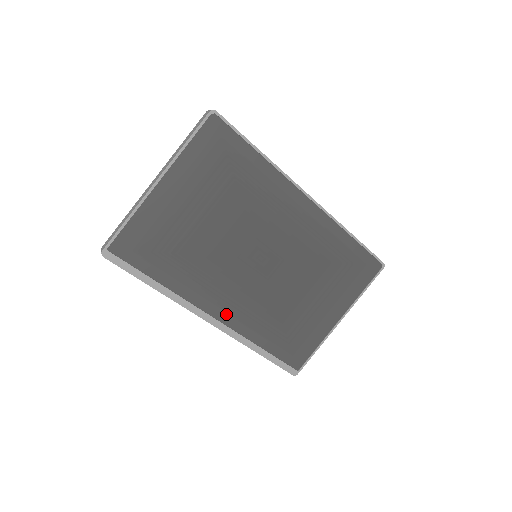
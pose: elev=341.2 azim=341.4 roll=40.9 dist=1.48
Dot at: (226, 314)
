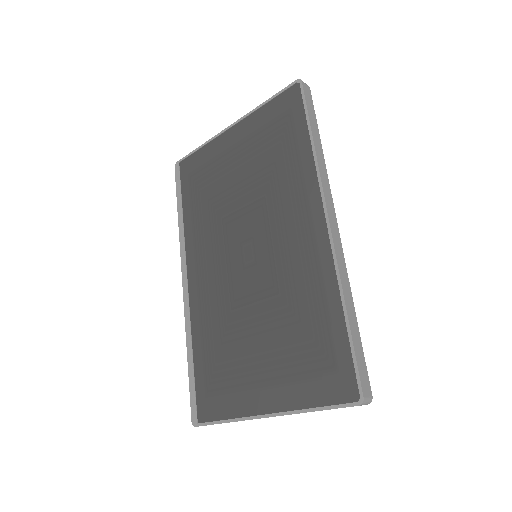
Dot at: (196, 285)
